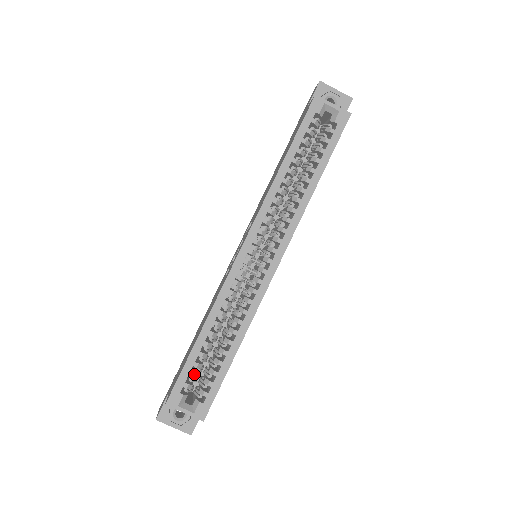
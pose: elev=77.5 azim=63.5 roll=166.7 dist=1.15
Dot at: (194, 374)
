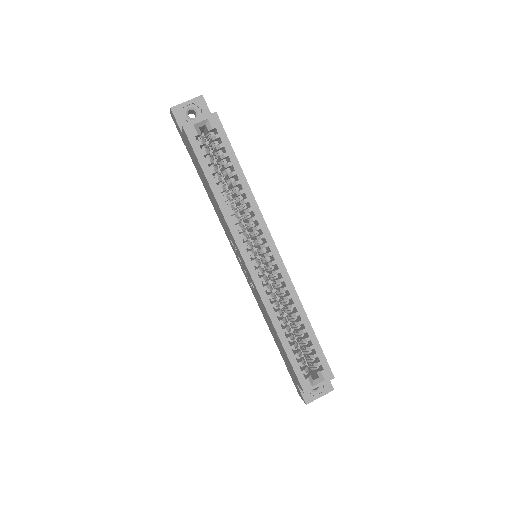
Dot at: (301, 361)
